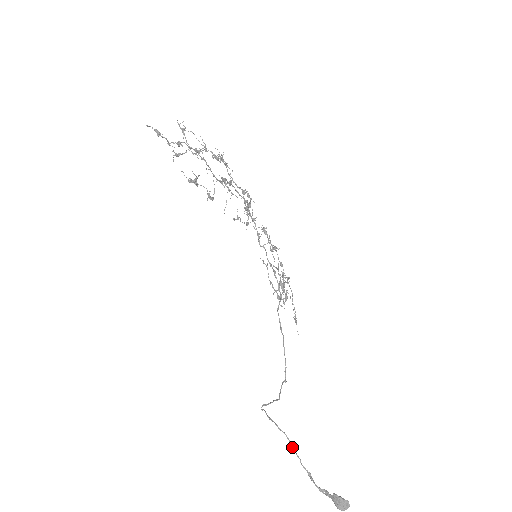
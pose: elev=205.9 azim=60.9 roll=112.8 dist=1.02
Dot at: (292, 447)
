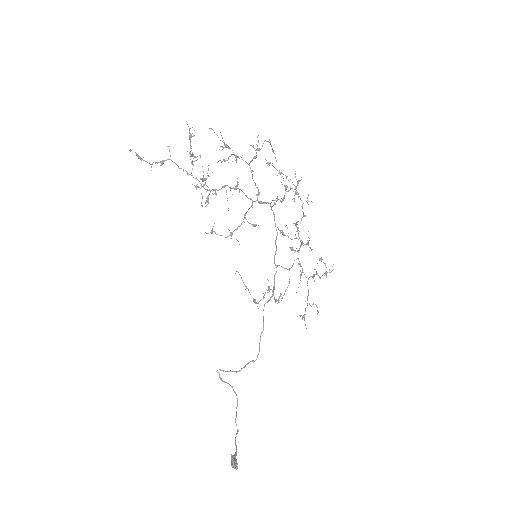
Dot at: (237, 406)
